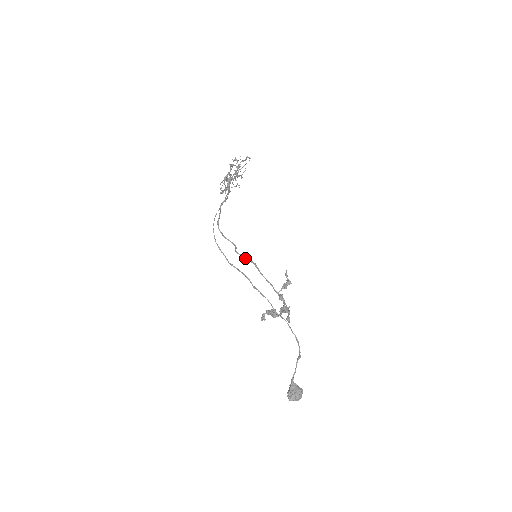
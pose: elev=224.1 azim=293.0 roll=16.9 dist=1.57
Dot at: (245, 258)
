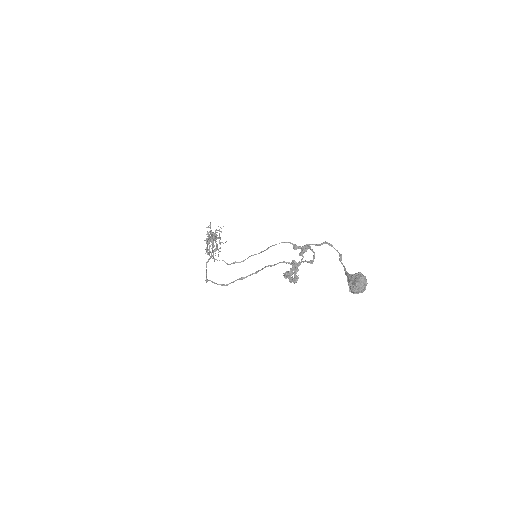
Dot at: (245, 277)
